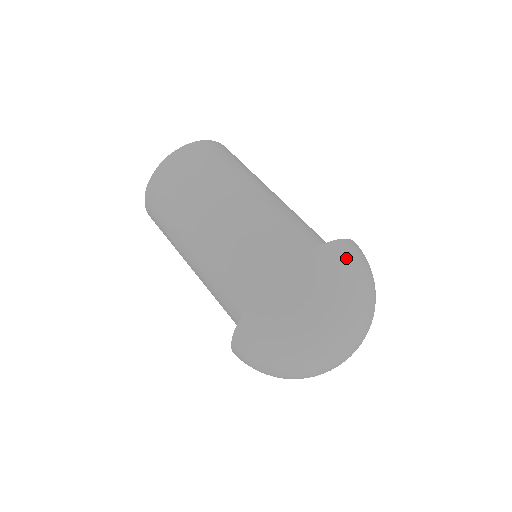
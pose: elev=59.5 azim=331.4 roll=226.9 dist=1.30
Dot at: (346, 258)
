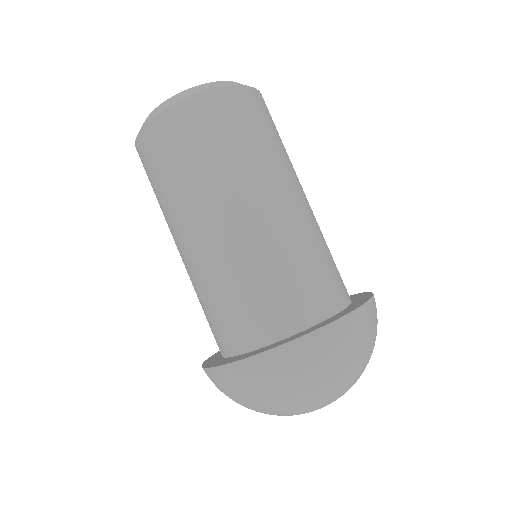
Dot at: (374, 323)
